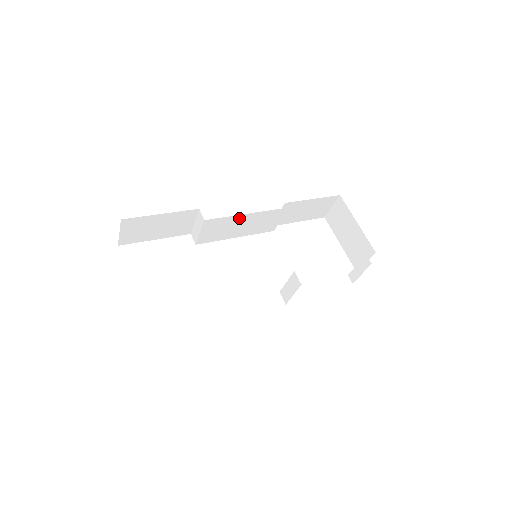
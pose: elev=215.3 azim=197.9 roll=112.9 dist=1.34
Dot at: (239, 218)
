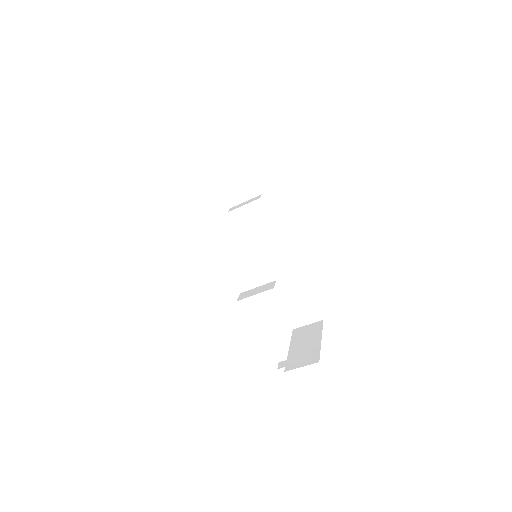
Dot at: (271, 231)
